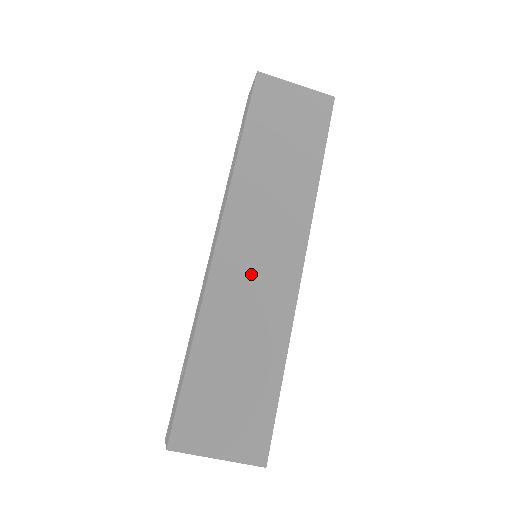
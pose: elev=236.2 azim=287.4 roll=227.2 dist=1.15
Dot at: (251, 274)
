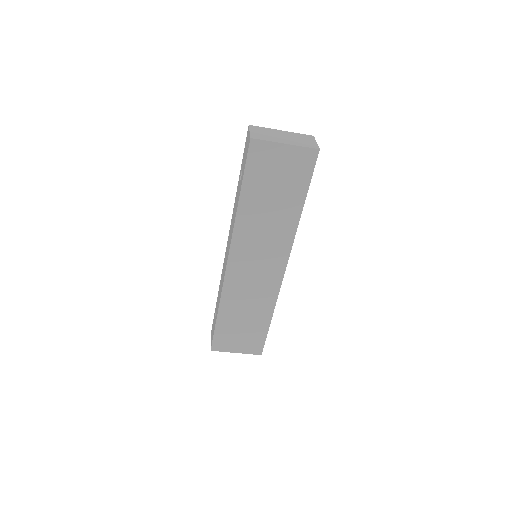
Dot at: (250, 278)
